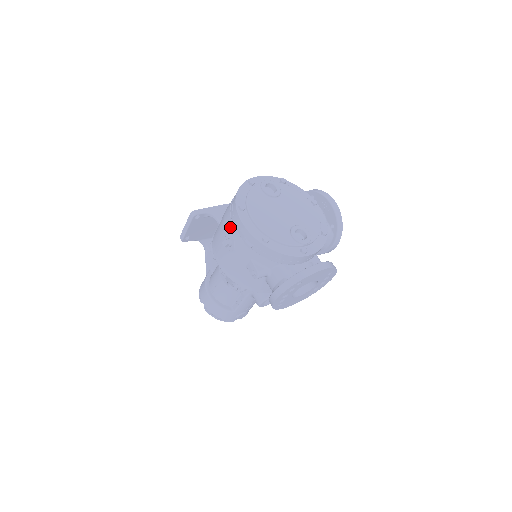
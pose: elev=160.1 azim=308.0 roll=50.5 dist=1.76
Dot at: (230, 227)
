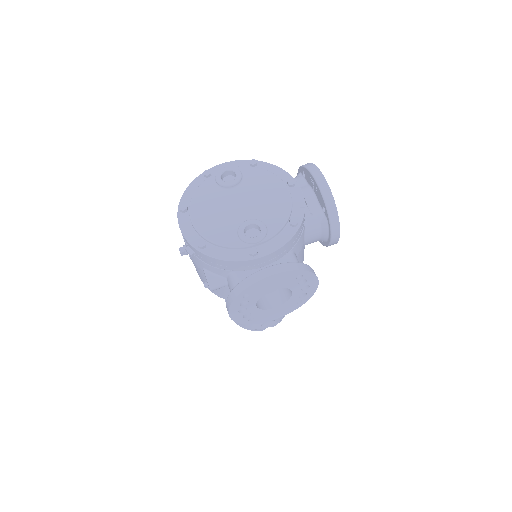
Dot at: occluded
